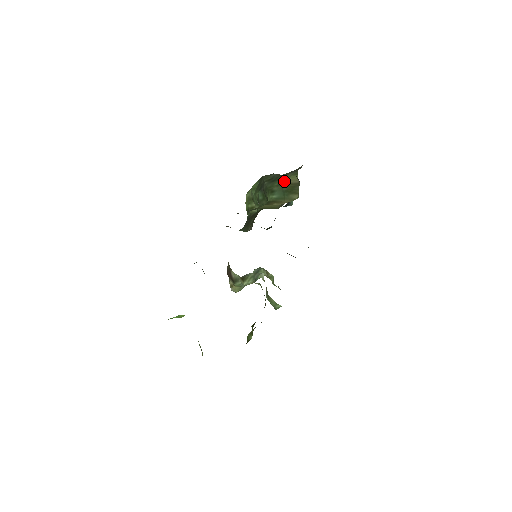
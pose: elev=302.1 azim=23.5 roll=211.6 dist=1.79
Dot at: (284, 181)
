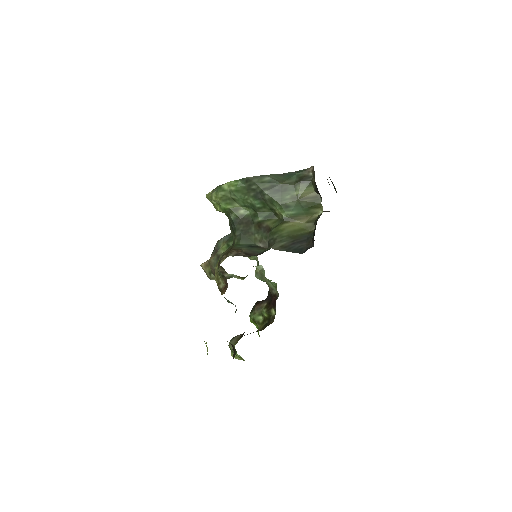
Dot at: (299, 195)
